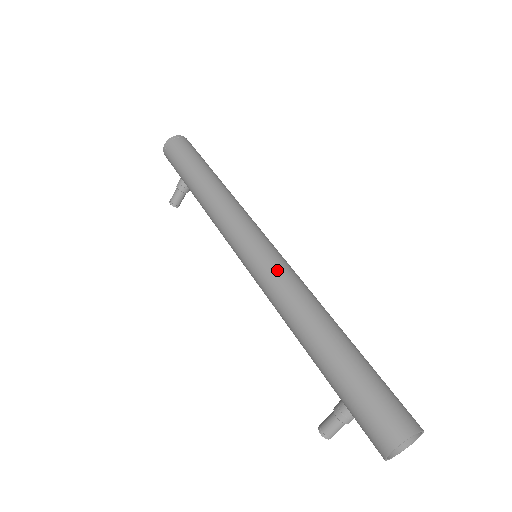
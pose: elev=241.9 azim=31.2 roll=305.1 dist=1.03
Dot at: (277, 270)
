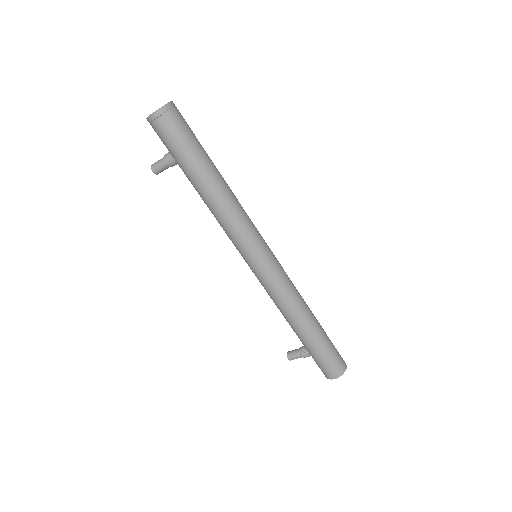
Dot at: (280, 281)
